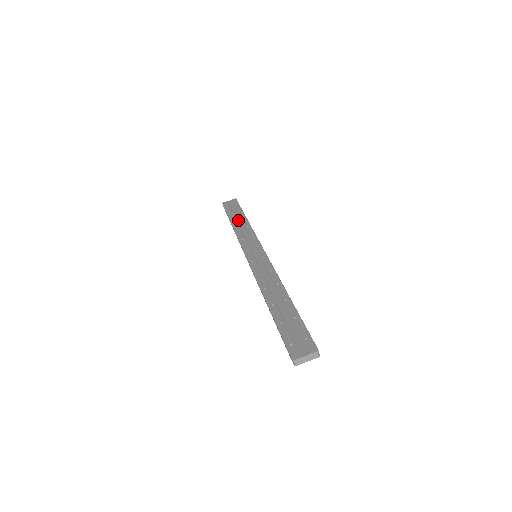
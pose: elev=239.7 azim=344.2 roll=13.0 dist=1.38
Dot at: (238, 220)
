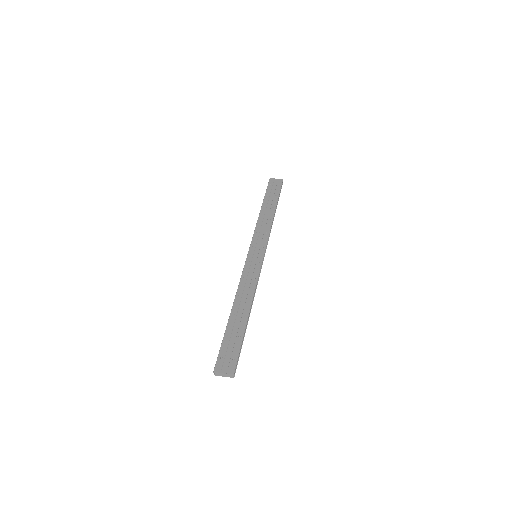
Dot at: (268, 207)
